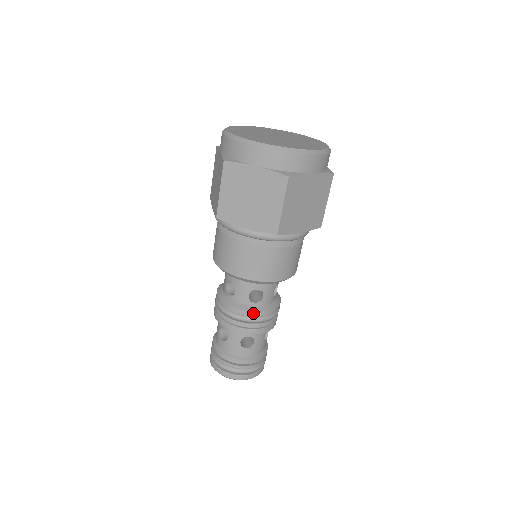
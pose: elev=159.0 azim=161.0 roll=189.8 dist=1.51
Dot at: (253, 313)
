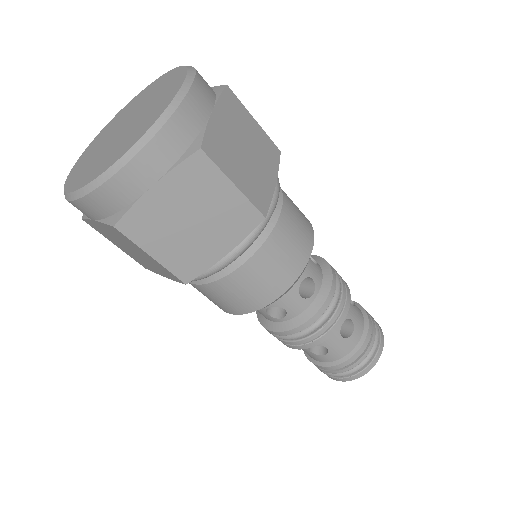
Dot at: (324, 304)
